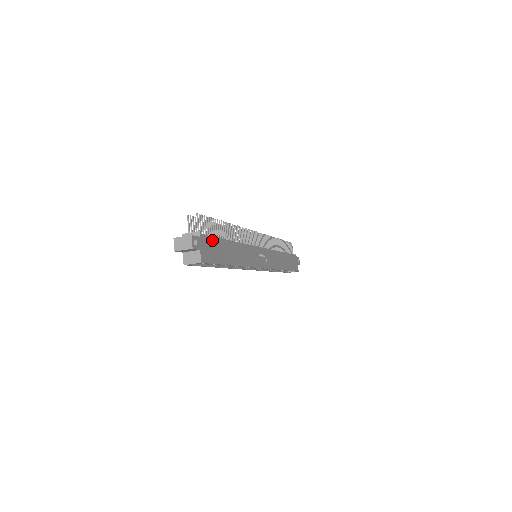
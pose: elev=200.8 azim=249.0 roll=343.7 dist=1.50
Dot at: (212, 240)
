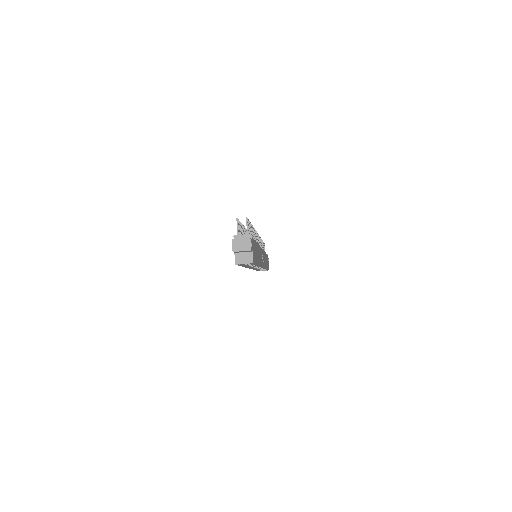
Dot at: occluded
